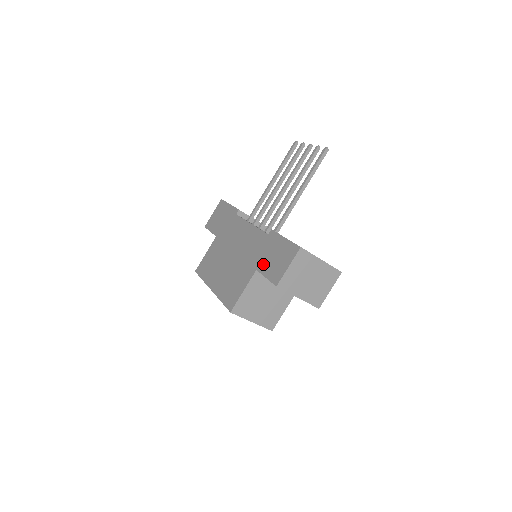
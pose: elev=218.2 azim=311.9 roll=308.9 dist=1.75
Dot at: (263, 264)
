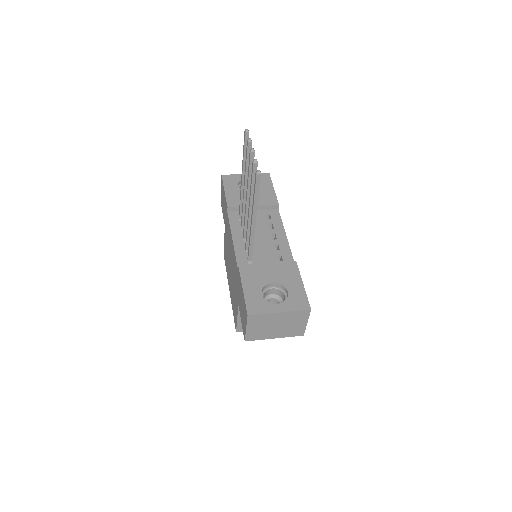
Dot at: (239, 304)
